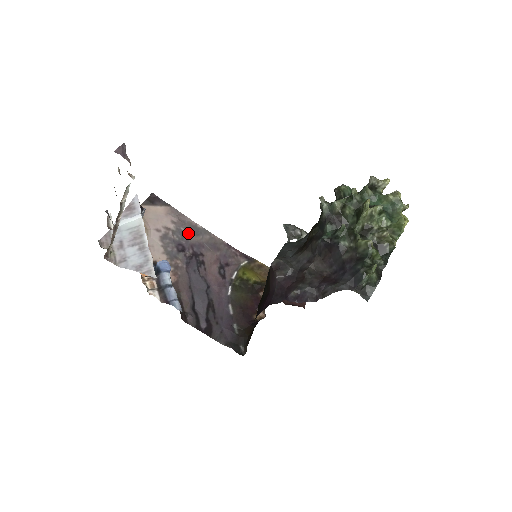
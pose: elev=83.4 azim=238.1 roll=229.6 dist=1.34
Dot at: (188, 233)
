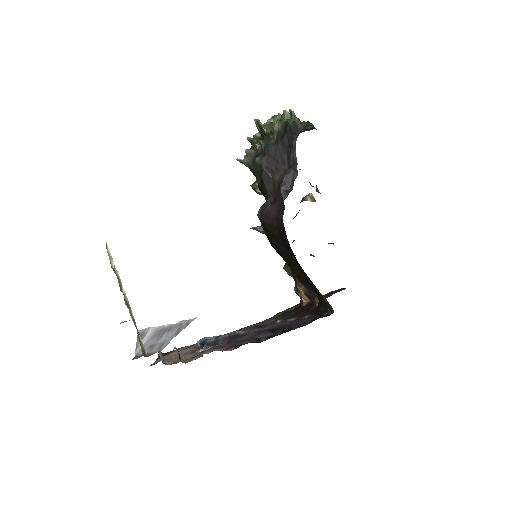
Dot at: occluded
